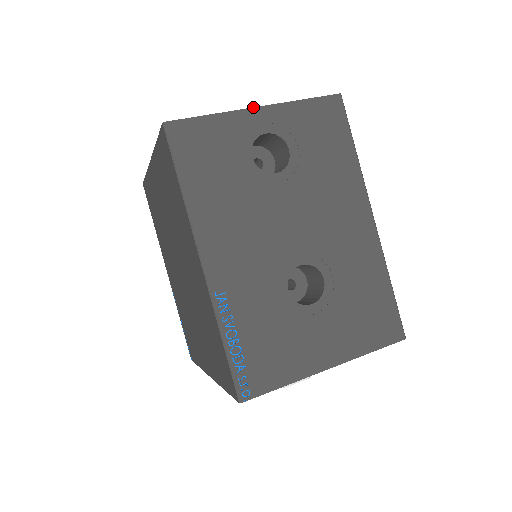
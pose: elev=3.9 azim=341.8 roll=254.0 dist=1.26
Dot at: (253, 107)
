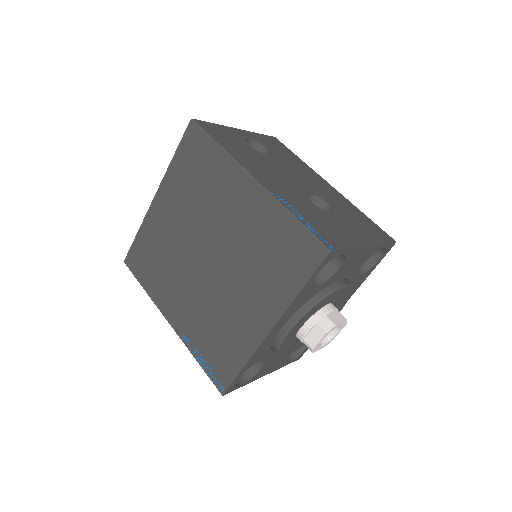
Dot at: (235, 128)
